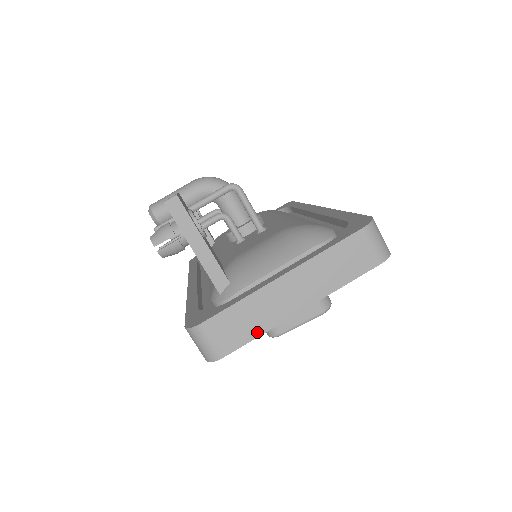
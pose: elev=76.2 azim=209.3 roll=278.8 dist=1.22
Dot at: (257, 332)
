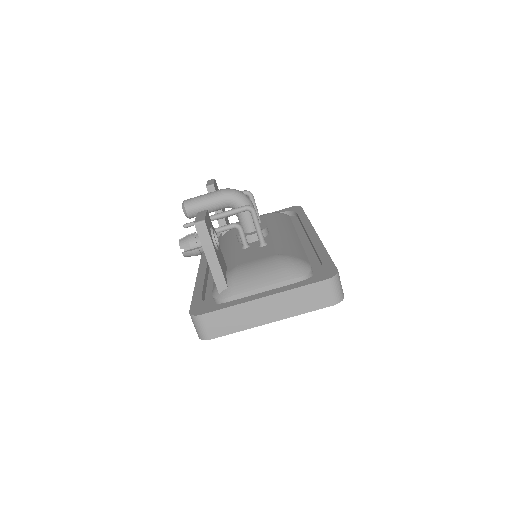
Dot at: (237, 329)
